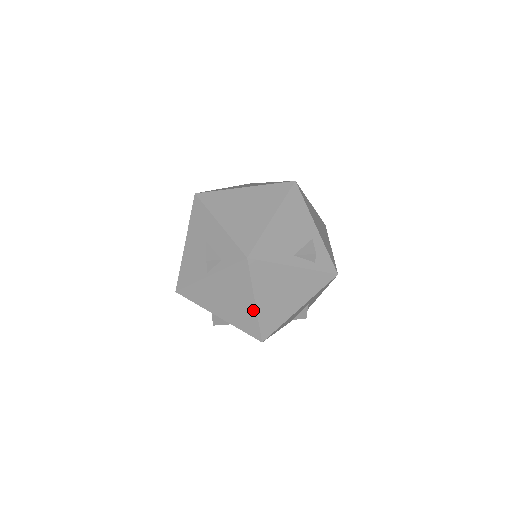
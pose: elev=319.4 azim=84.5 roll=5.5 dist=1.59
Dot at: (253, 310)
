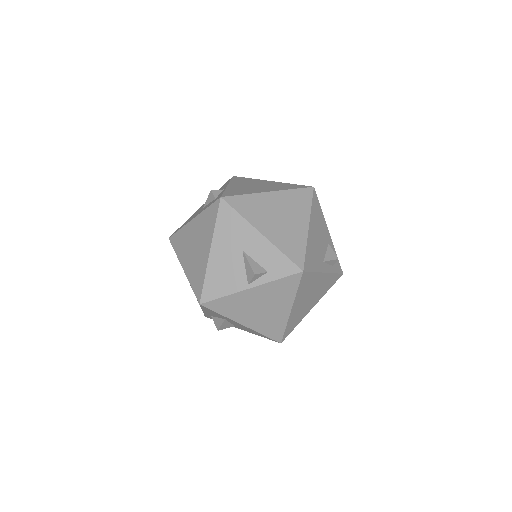
Dot at: (286, 316)
